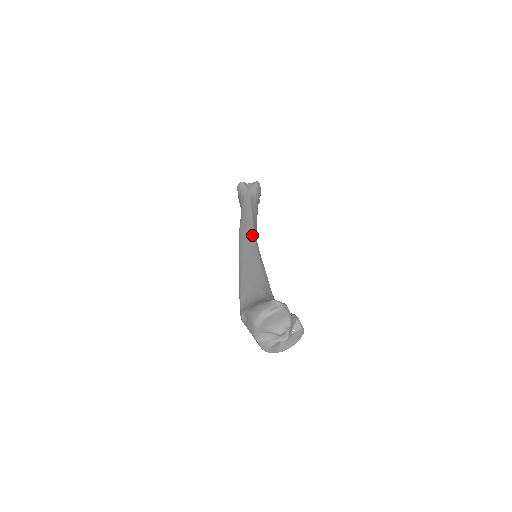
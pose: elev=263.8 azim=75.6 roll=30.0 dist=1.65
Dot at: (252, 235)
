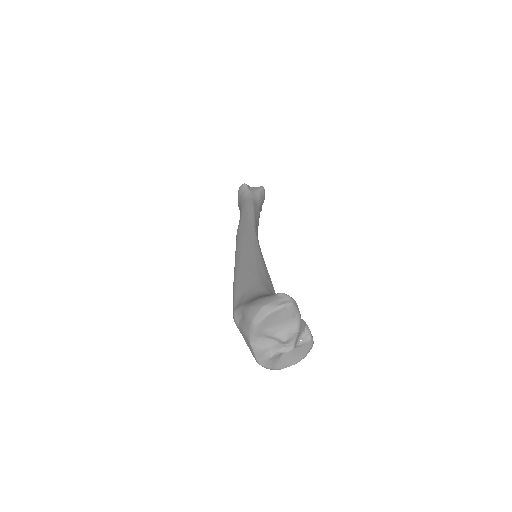
Dot at: (253, 233)
